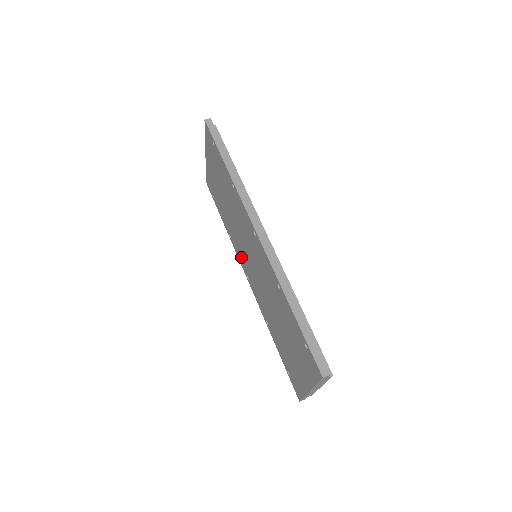
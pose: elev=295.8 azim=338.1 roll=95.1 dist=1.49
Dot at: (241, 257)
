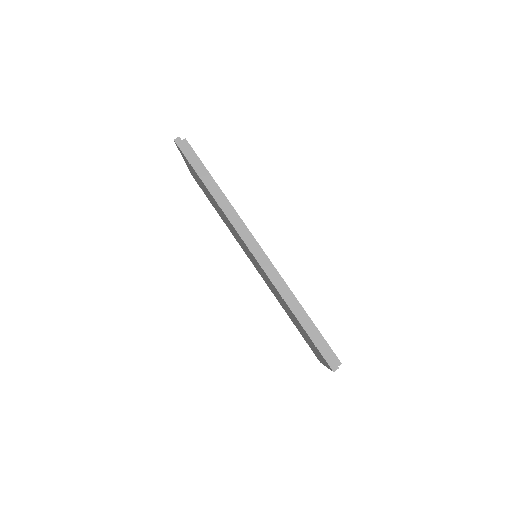
Dot at: (243, 249)
